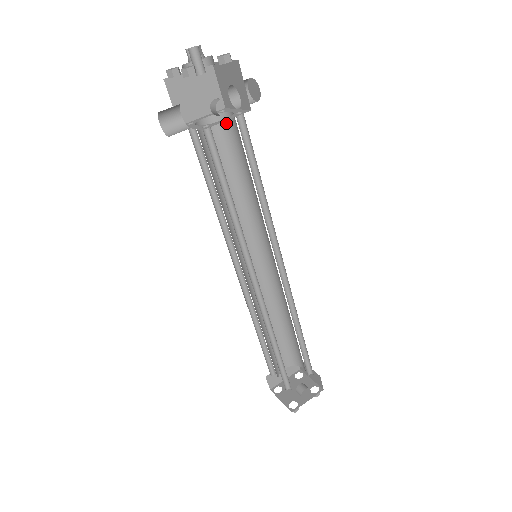
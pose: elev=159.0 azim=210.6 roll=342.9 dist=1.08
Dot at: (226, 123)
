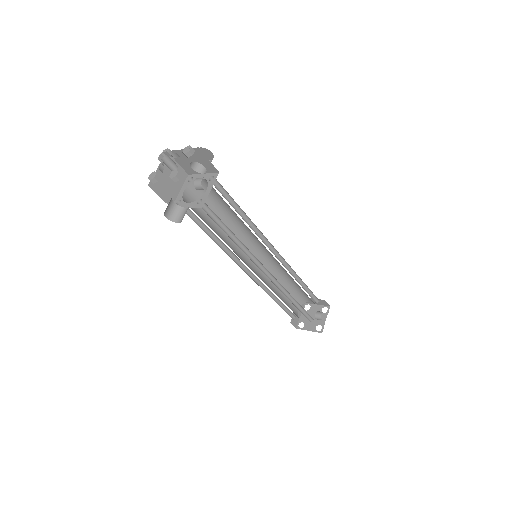
Dot at: occluded
